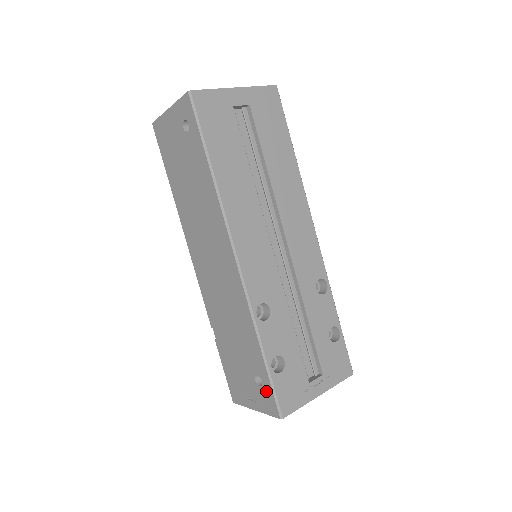
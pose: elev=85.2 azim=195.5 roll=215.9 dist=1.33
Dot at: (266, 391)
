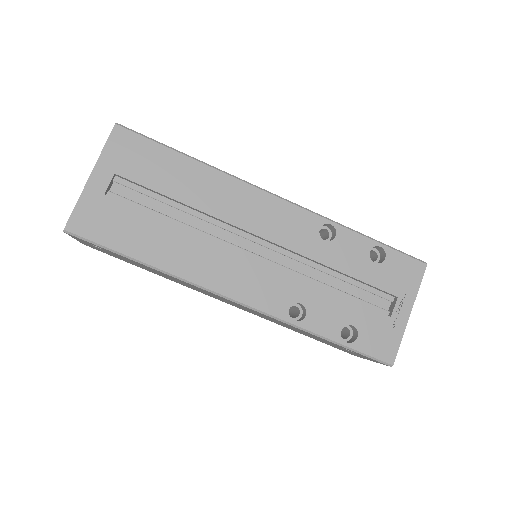
Dot at: (361, 355)
